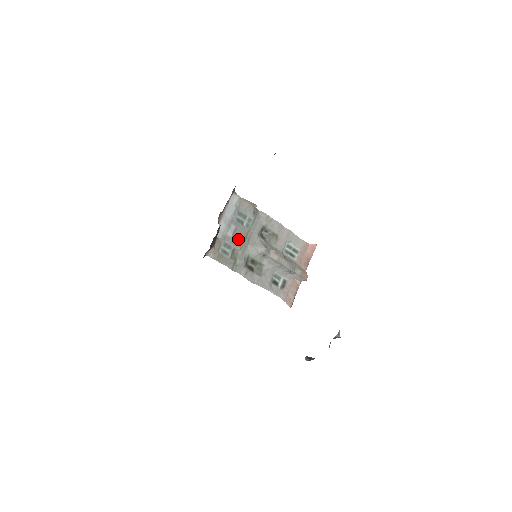
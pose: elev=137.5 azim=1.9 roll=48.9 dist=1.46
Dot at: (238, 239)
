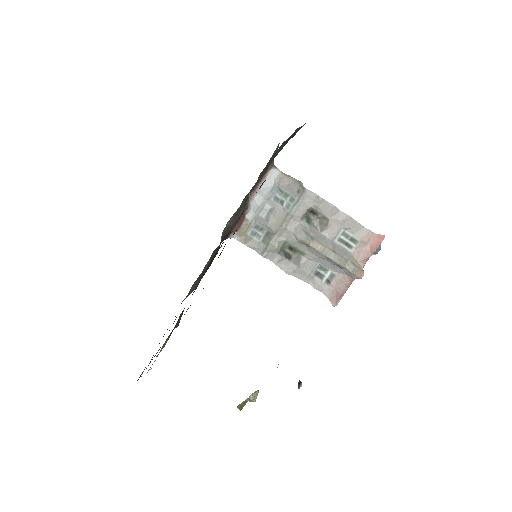
Dot at: (273, 221)
